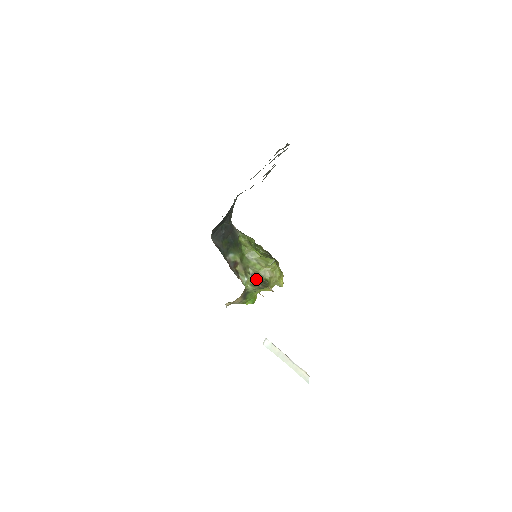
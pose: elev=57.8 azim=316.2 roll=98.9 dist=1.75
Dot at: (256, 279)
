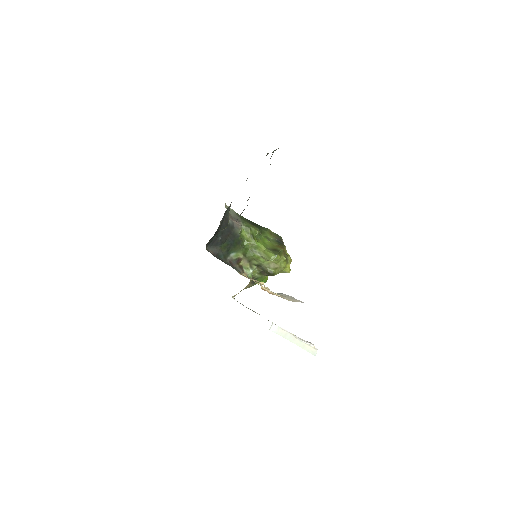
Dot at: (262, 269)
